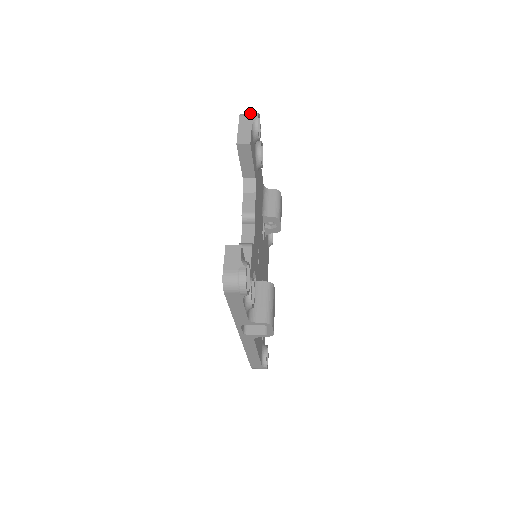
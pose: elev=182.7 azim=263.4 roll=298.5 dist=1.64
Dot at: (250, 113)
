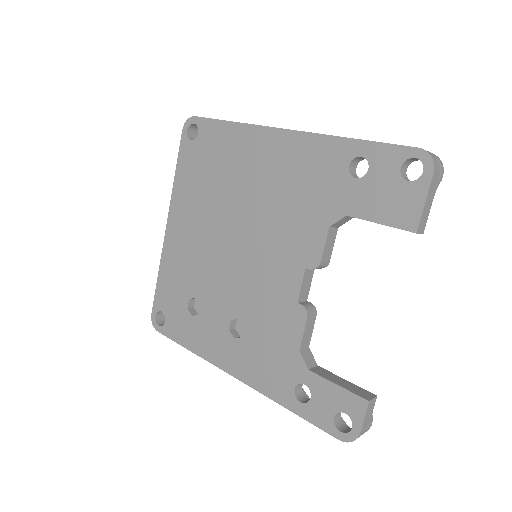
Dot at: (439, 163)
